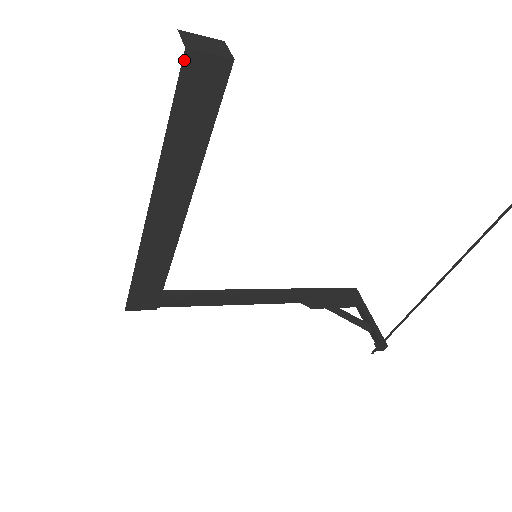
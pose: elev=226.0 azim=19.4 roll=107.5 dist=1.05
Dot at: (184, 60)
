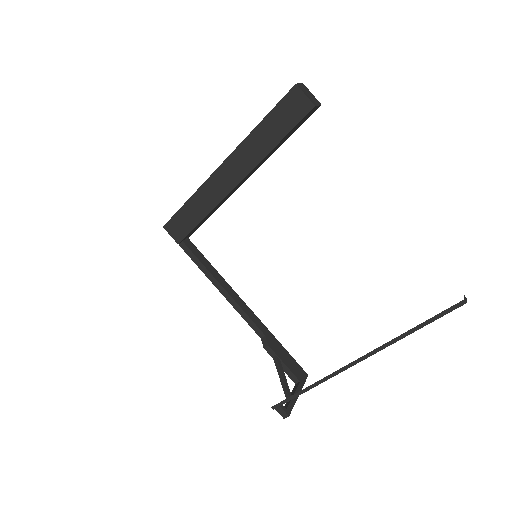
Dot at: (292, 89)
